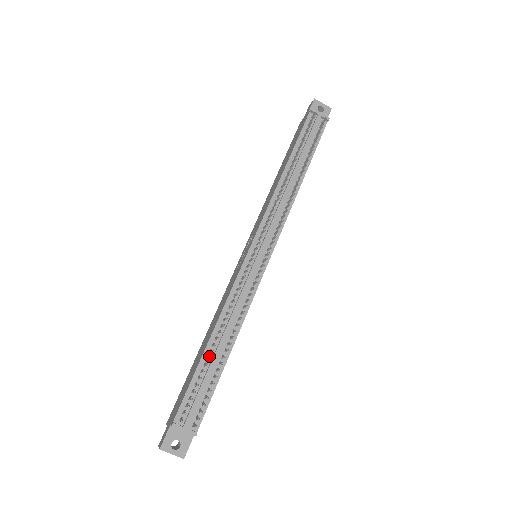
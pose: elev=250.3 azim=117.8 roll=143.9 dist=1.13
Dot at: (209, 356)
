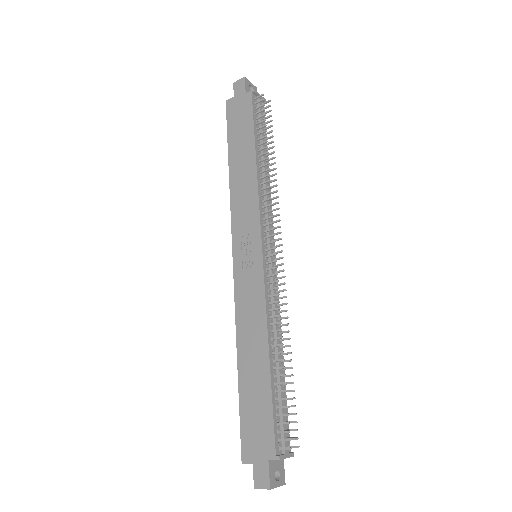
Dot at: (274, 374)
